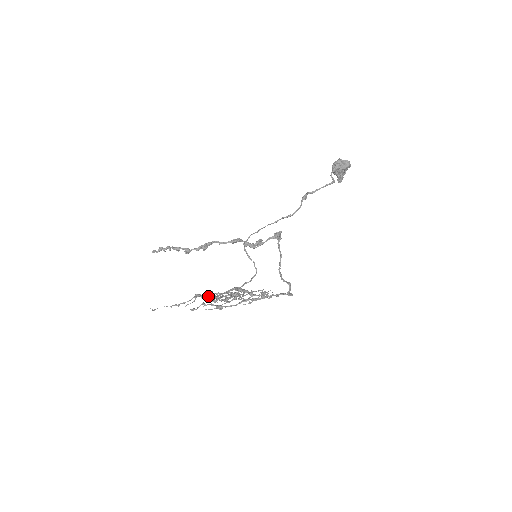
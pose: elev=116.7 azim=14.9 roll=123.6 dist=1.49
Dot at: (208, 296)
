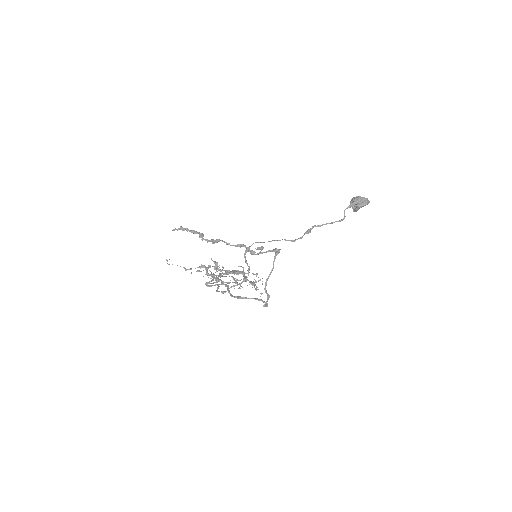
Dot at: (214, 263)
